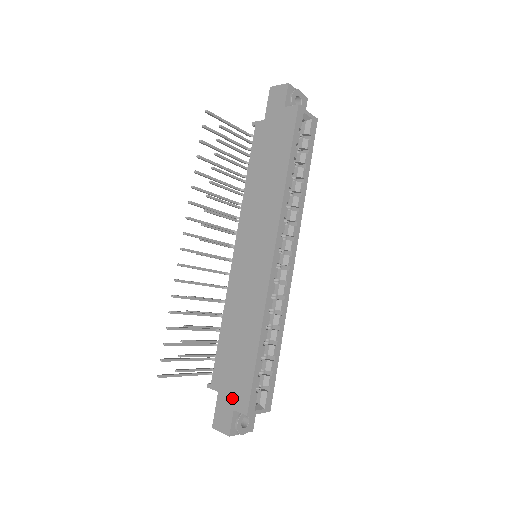
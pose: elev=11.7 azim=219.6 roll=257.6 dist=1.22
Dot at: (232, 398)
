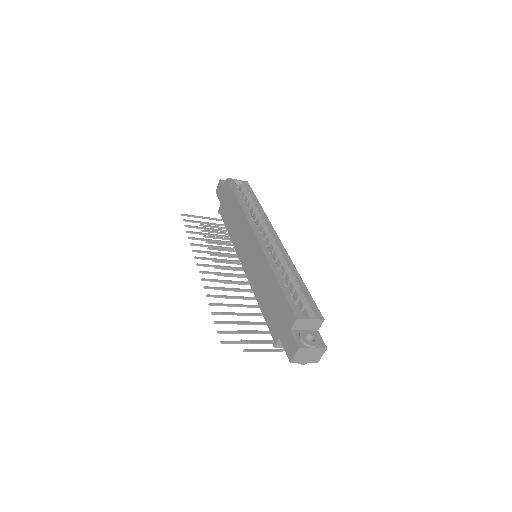
Dot at: (285, 326)
